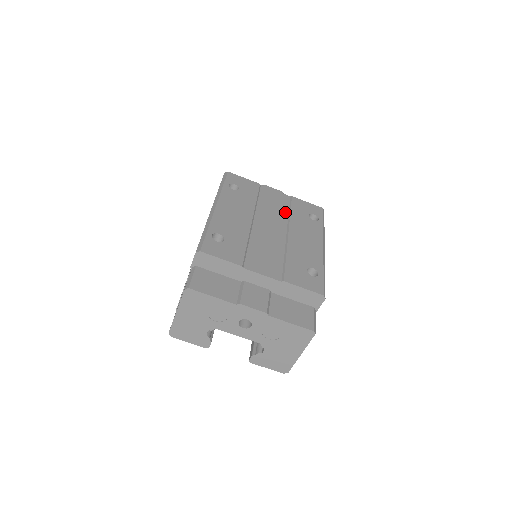
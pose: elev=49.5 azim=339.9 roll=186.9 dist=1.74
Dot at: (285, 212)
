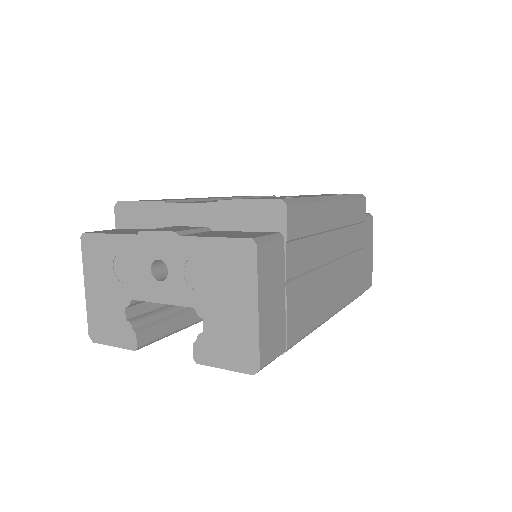
Dot at: occluded
